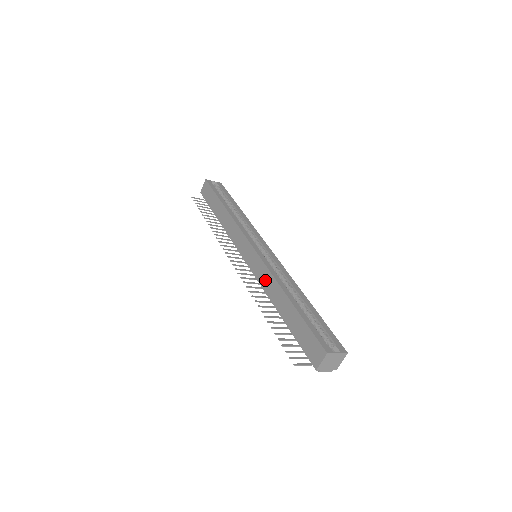
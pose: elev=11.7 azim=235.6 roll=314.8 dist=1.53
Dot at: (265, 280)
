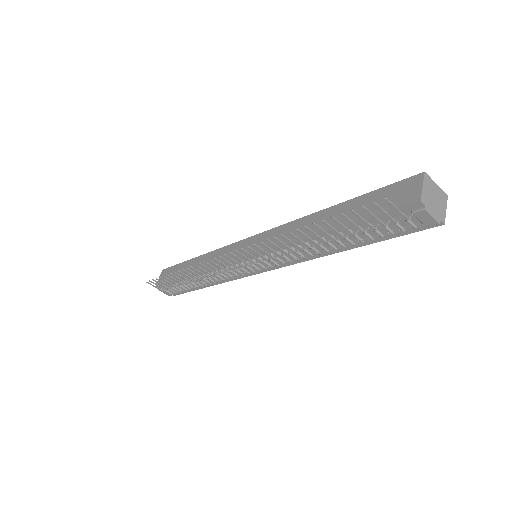
Dot at: (284, 235)
